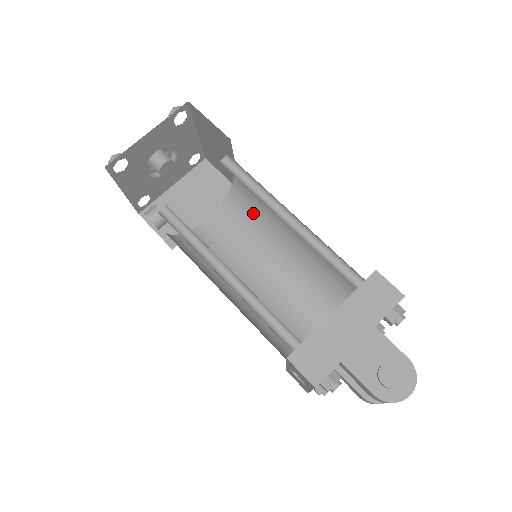
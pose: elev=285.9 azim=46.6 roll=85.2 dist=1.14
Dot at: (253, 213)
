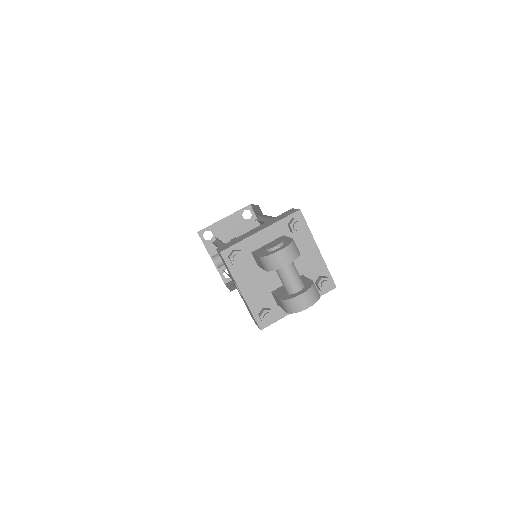
Dot at: occluded
